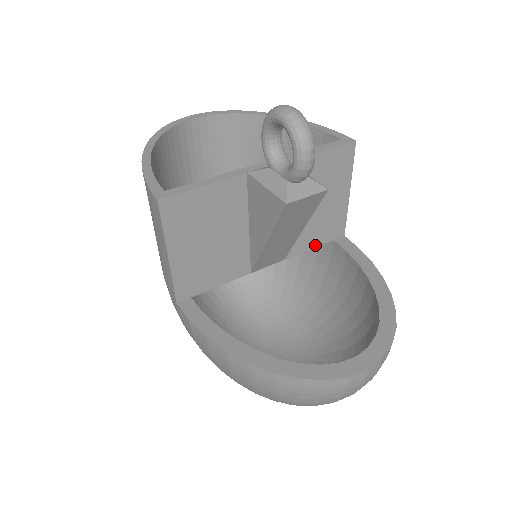
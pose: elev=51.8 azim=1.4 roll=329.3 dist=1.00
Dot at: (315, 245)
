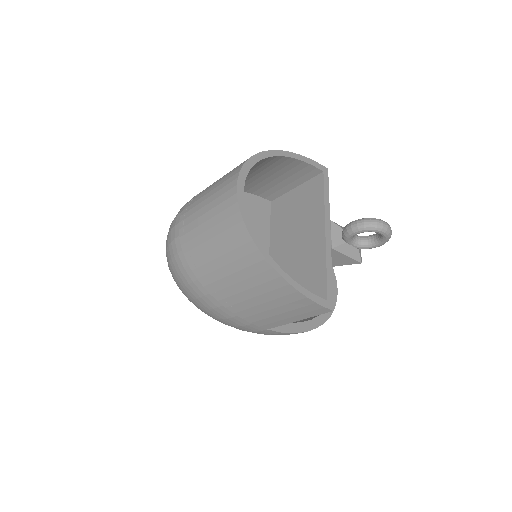
Dot at: occluded
